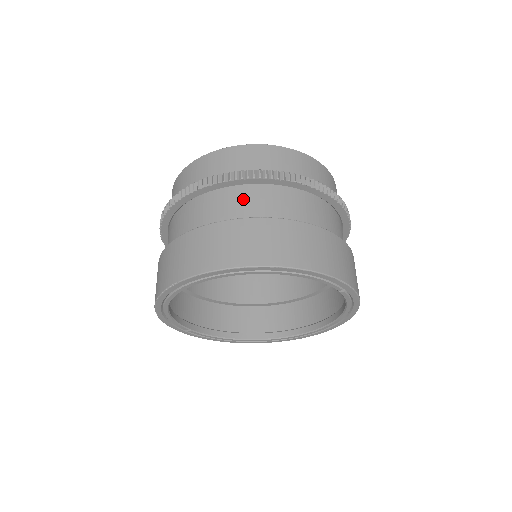
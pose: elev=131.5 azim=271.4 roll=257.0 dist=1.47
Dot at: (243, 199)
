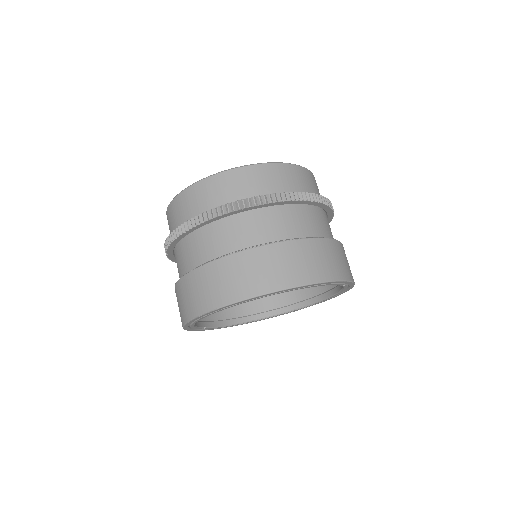
Dot at: (258, 223)
